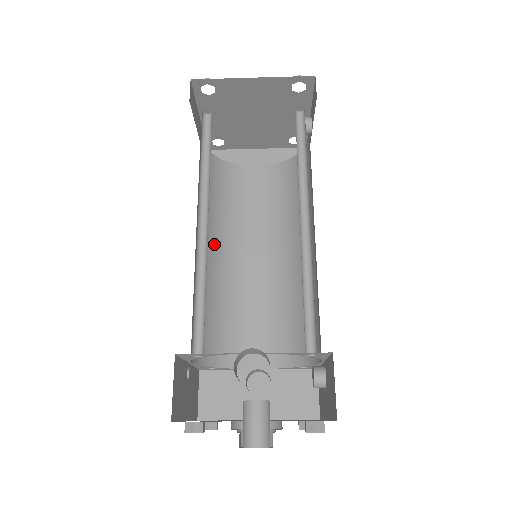
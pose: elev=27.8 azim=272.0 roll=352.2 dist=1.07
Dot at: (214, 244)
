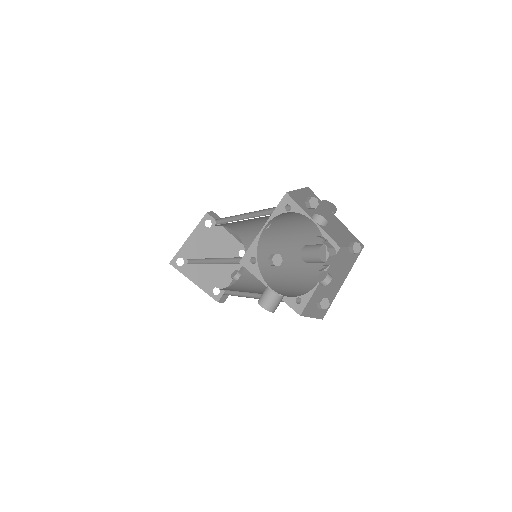
Dot at: occluded
